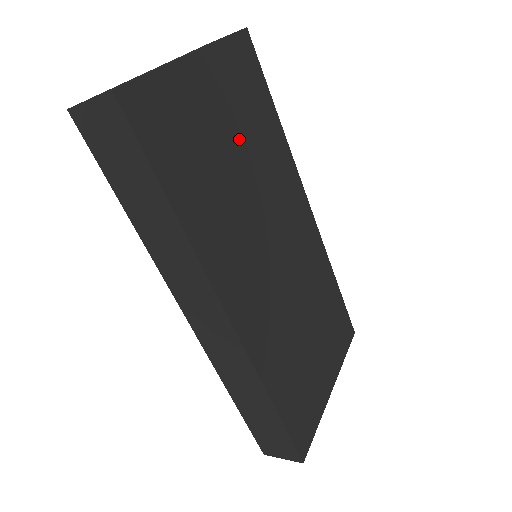
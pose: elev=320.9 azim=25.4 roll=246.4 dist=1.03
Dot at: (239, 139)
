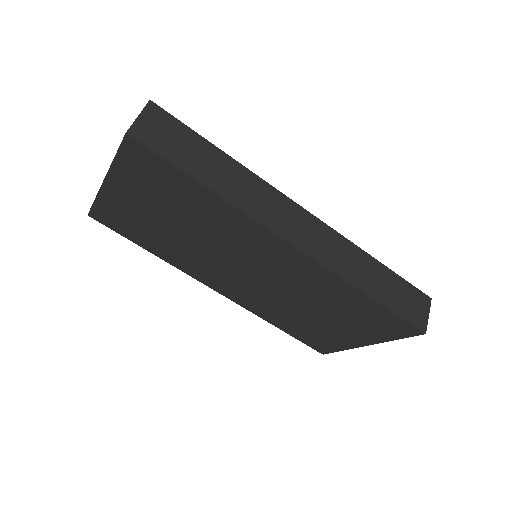
Dot at: occluded
